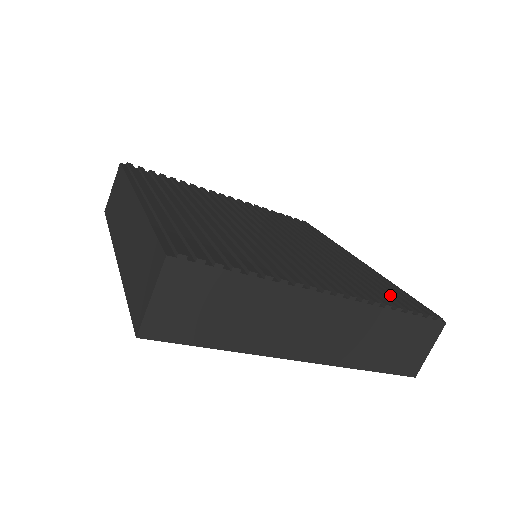
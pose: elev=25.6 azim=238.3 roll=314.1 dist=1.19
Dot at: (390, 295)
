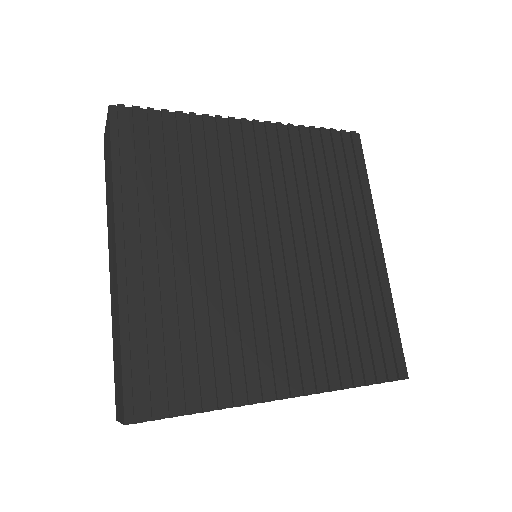
Dot at: (364, 354)
